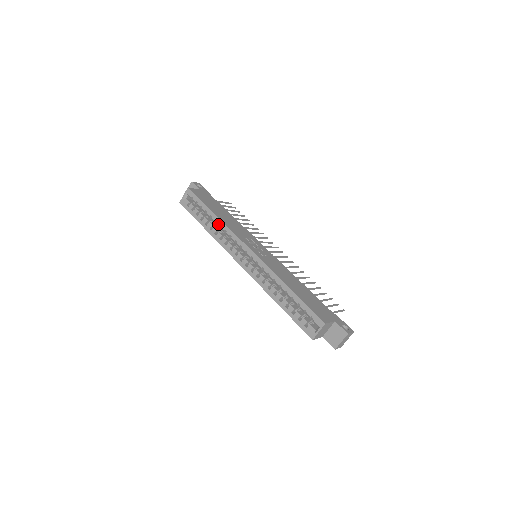
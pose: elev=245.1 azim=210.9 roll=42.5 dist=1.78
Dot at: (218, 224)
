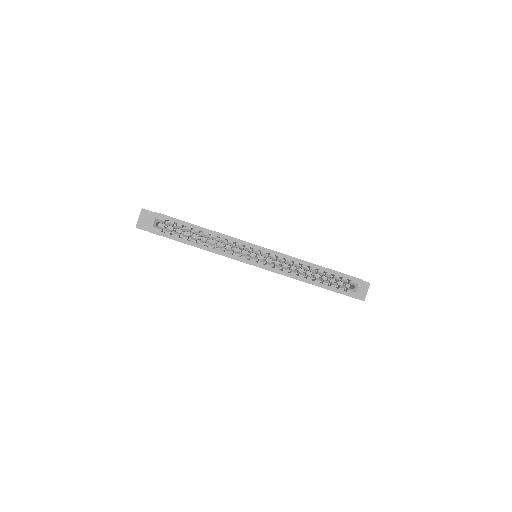
Dot at: (214, 237)
